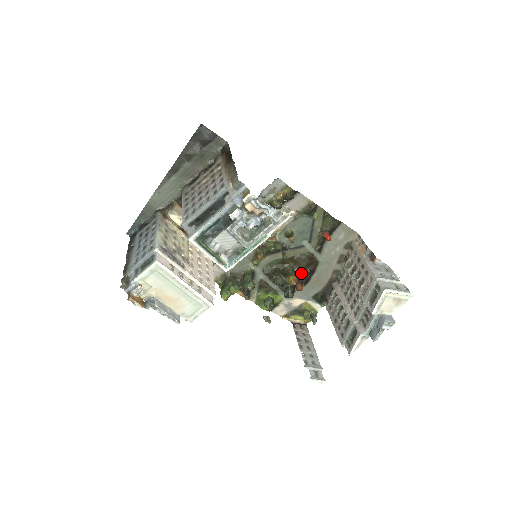
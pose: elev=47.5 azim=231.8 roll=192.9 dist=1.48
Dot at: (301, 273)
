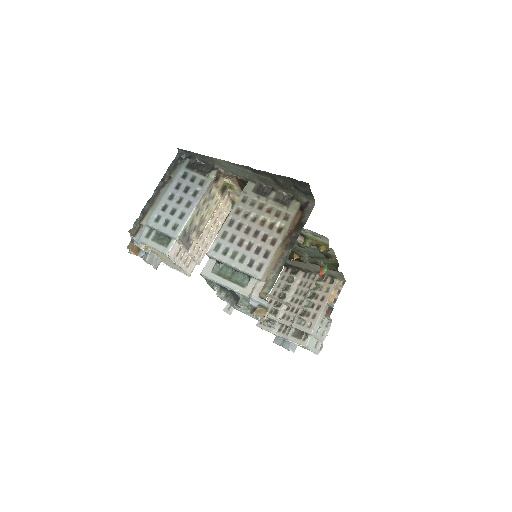
Dot at: occluded
